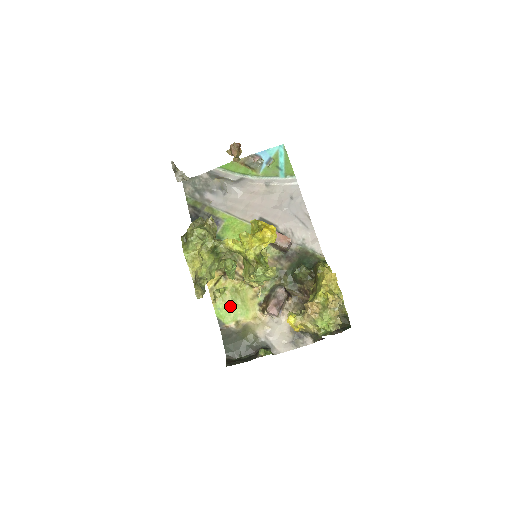
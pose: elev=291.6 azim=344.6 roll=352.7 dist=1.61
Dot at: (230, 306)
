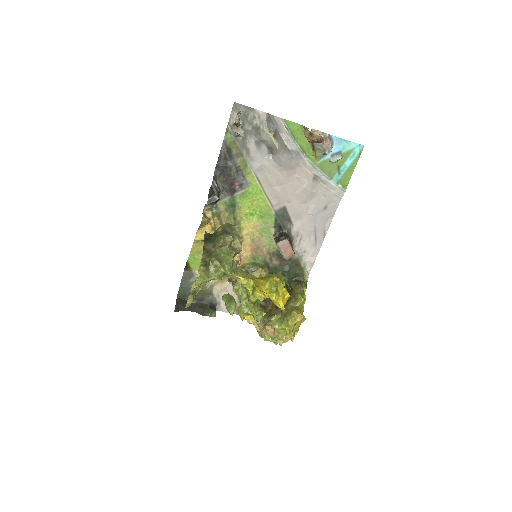
Dot at: occluded
